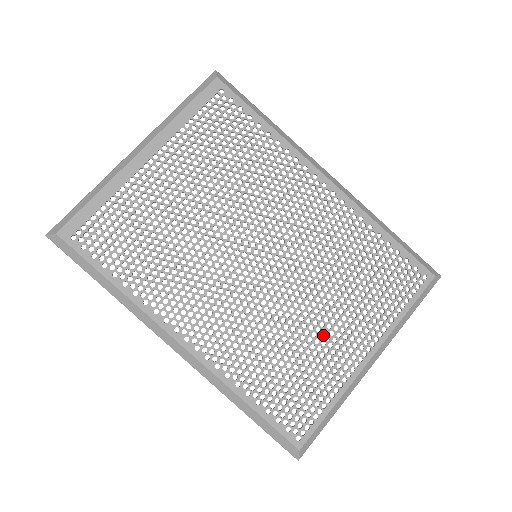
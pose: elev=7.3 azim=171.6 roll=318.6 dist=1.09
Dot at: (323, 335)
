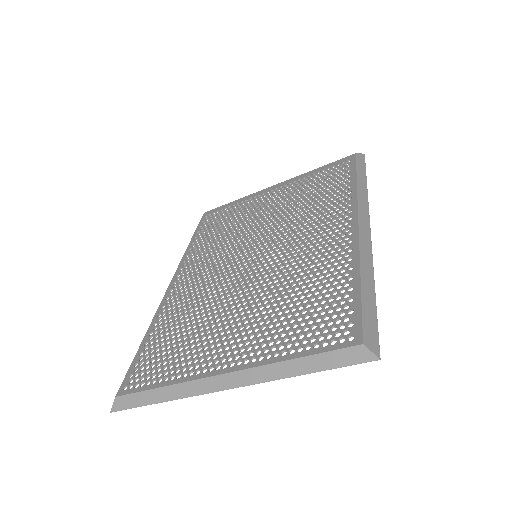
Dot at: (223, 328)
